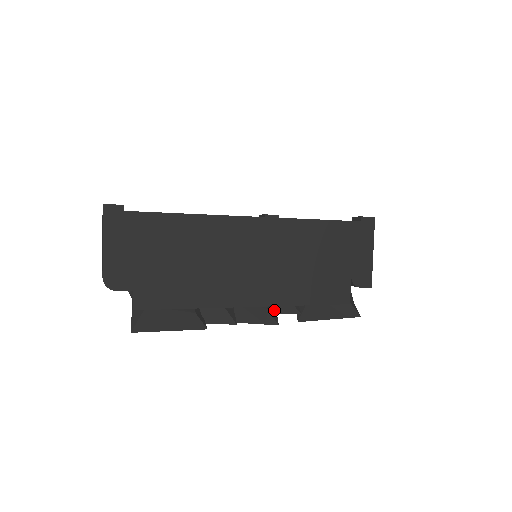
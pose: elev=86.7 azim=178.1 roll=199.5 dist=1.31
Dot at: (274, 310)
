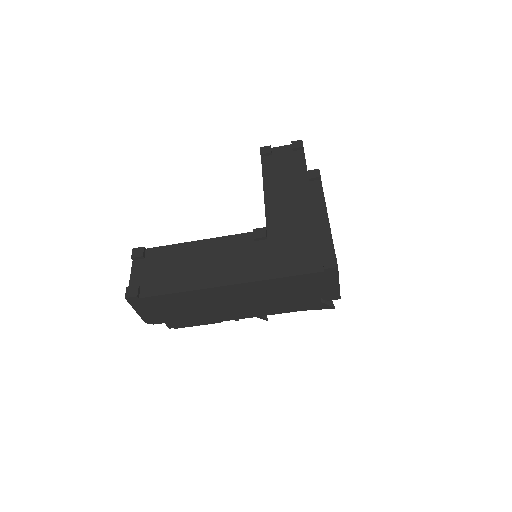
Dot at: occluded
